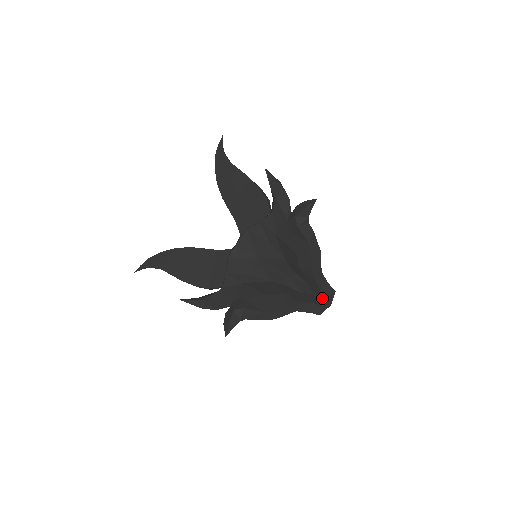
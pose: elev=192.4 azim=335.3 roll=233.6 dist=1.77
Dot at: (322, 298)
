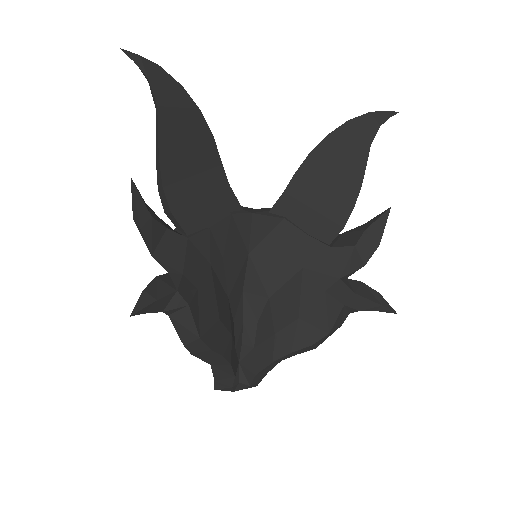
Dot at: (242, 379)
